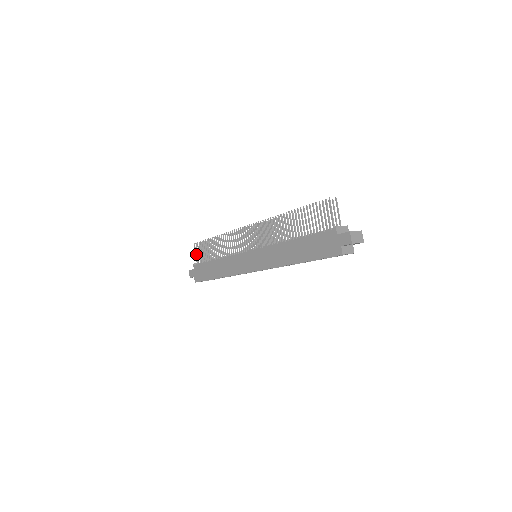
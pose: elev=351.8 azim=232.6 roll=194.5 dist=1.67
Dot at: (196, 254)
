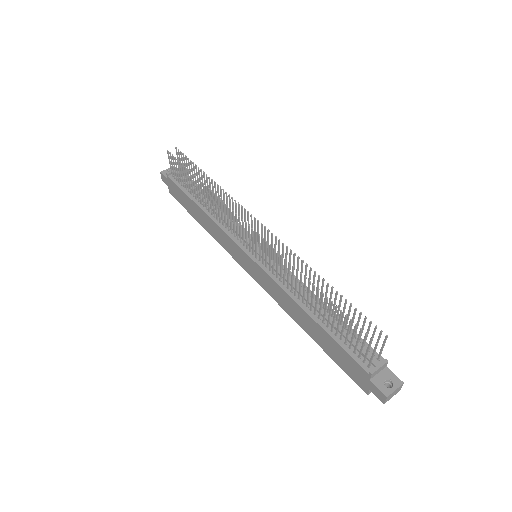
Dot at: (170, 164)
